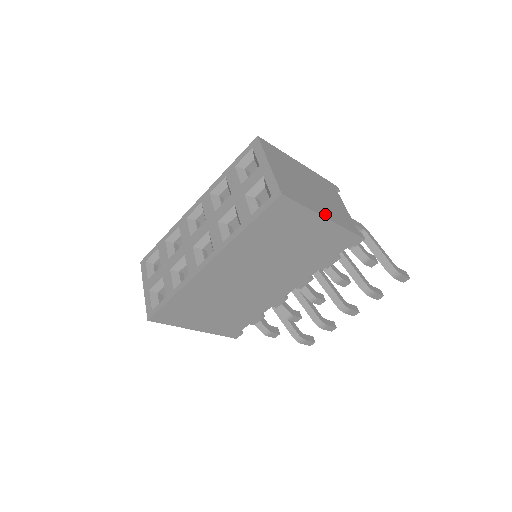
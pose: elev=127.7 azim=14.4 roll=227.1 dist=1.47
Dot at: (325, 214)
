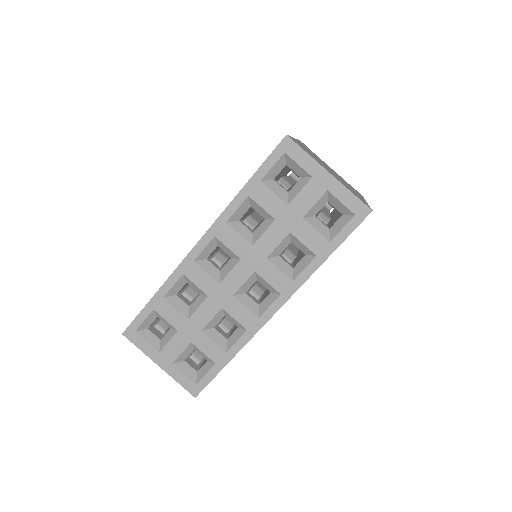
Dot at: (361, 197)
